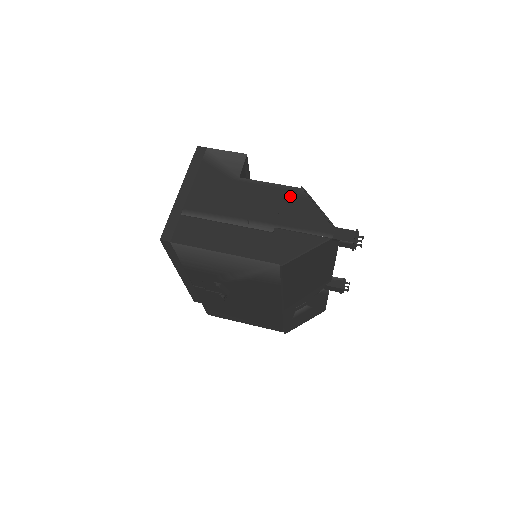
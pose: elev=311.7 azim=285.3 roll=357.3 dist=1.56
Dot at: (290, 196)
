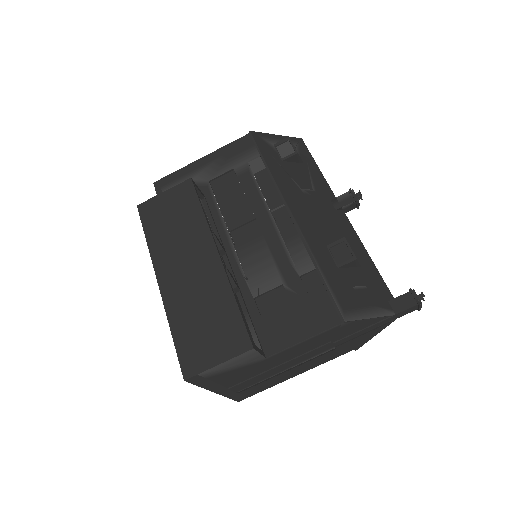
Dot at: (335, 332)
